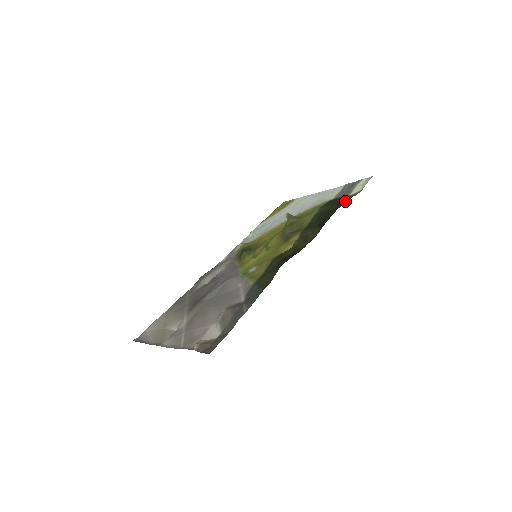
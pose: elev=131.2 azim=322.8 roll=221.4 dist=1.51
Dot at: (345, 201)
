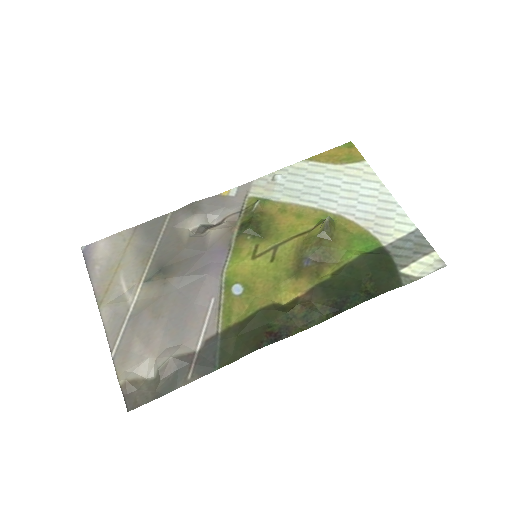
Dot at: (385, 292)
